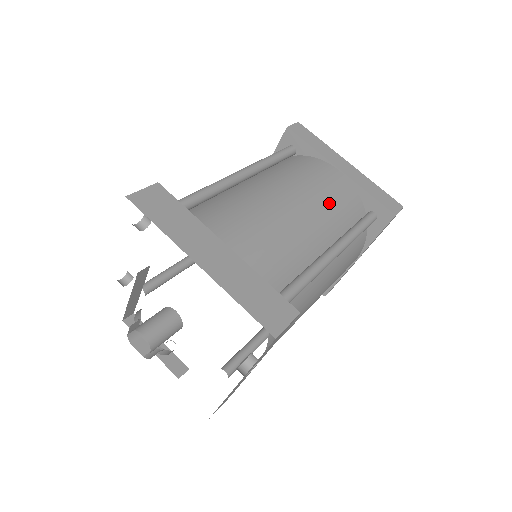
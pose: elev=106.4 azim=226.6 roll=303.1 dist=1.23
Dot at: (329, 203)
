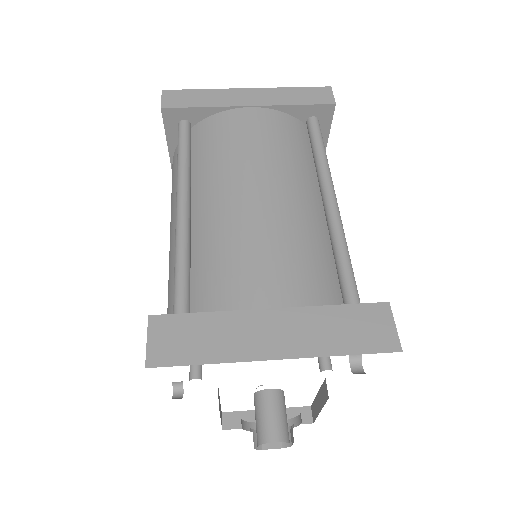
Dot at: (280, 154)
